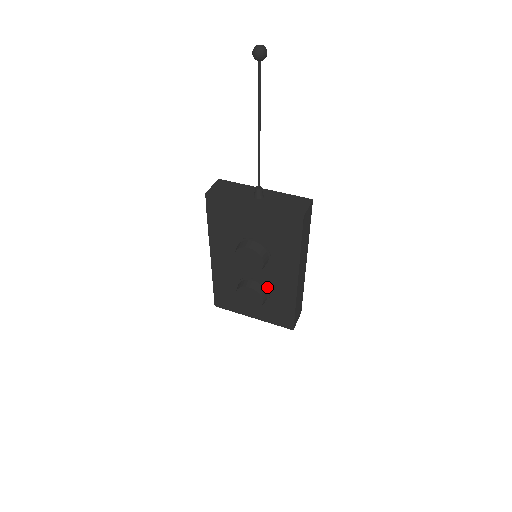
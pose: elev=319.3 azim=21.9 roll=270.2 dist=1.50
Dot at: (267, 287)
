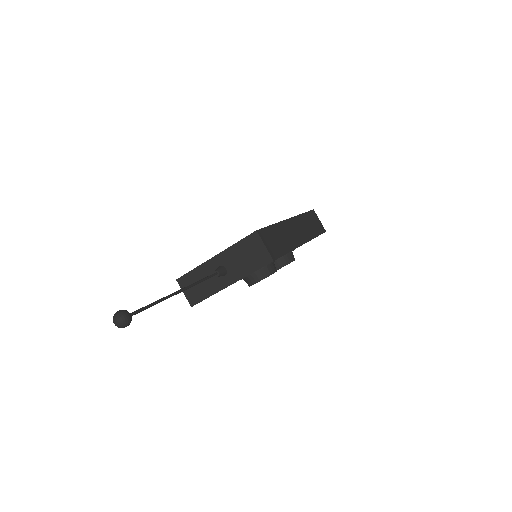
Dot at: (286, 254)
